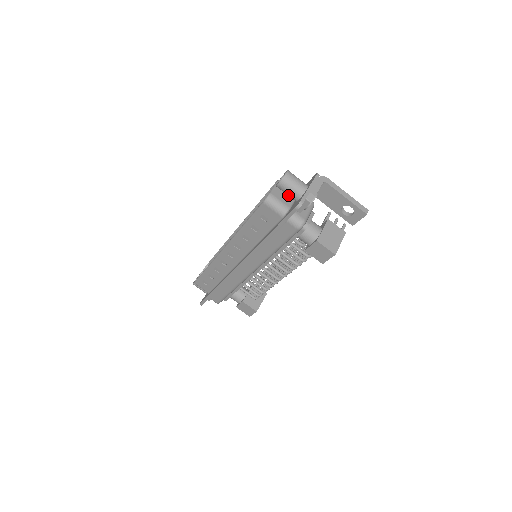
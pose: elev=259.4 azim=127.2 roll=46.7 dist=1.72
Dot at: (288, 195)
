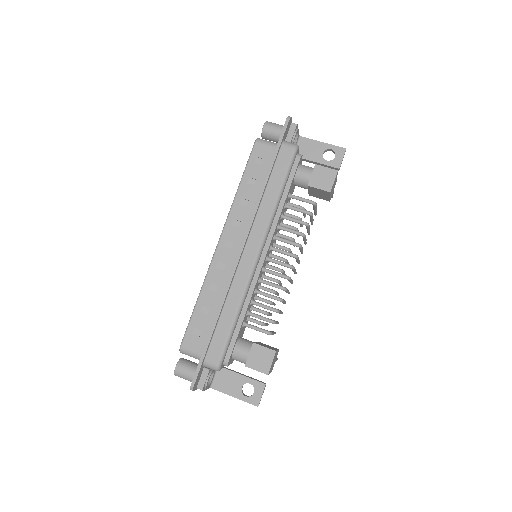
Dot at: (275, 134)
